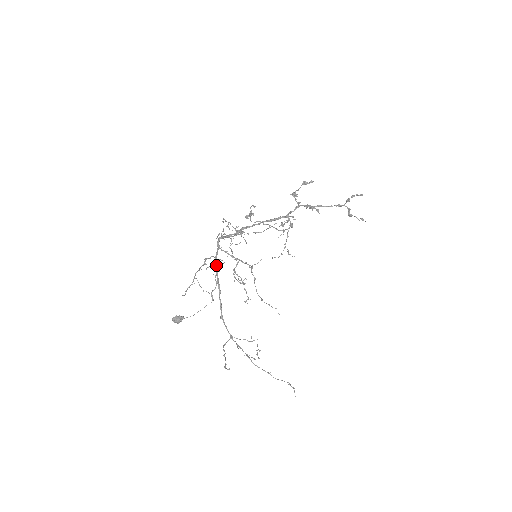
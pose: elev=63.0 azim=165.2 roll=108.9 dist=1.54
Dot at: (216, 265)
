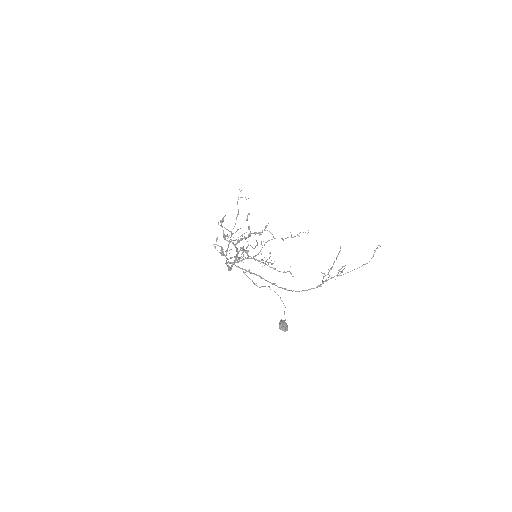
Dot at: (247, 271)
